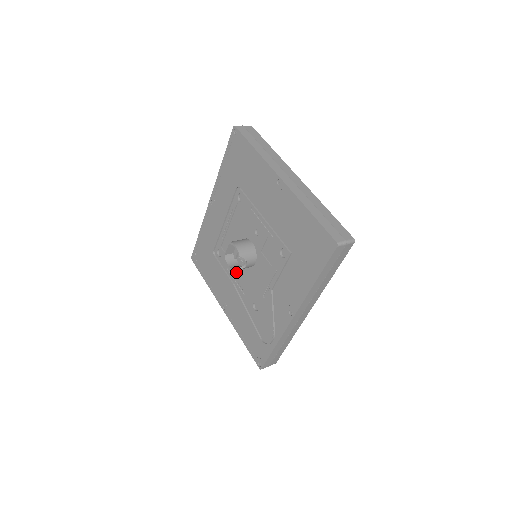
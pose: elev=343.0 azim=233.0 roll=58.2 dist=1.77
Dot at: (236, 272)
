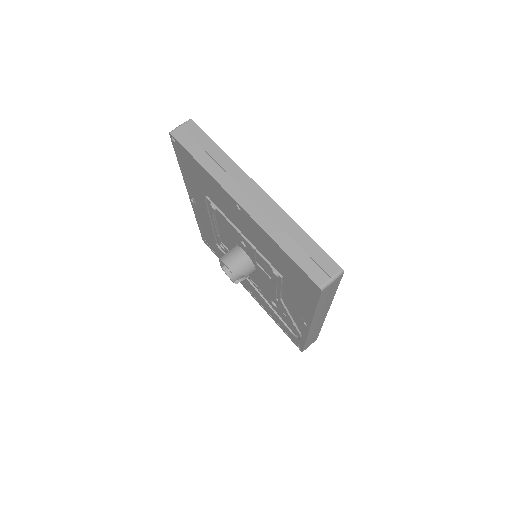
Dot at: occluded
